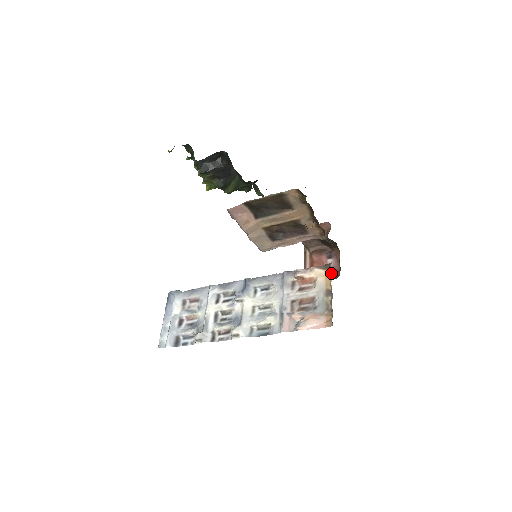
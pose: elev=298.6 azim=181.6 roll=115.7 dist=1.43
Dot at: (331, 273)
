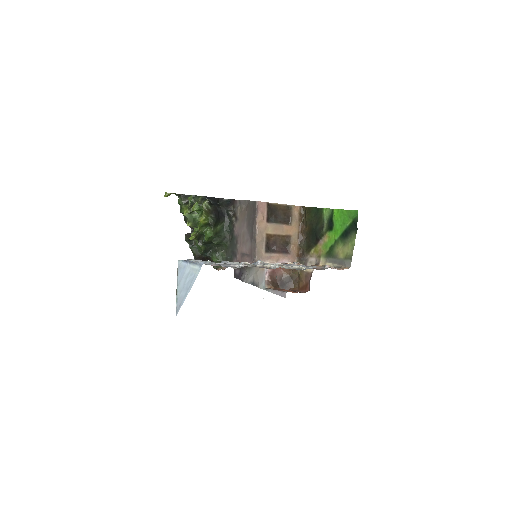
Dot at: (320, 265)
